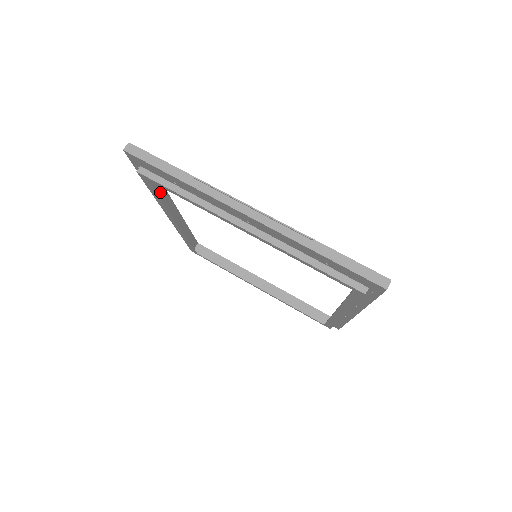
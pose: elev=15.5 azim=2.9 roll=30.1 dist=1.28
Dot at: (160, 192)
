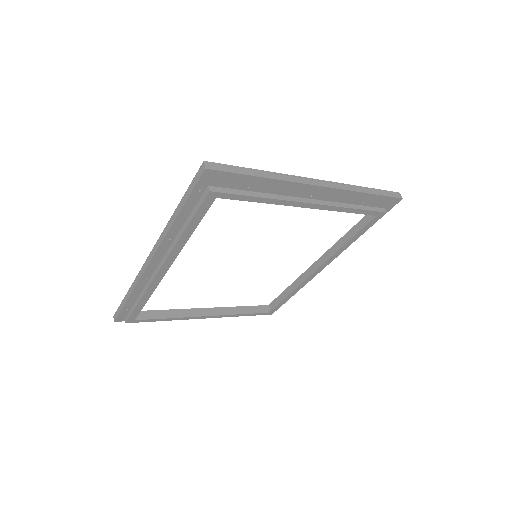
Dot at: (185, 224)
